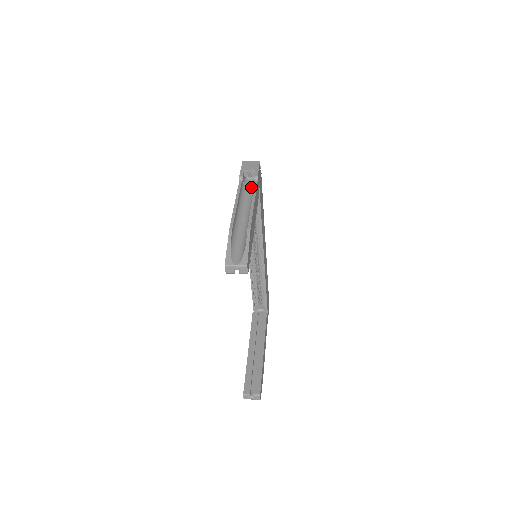
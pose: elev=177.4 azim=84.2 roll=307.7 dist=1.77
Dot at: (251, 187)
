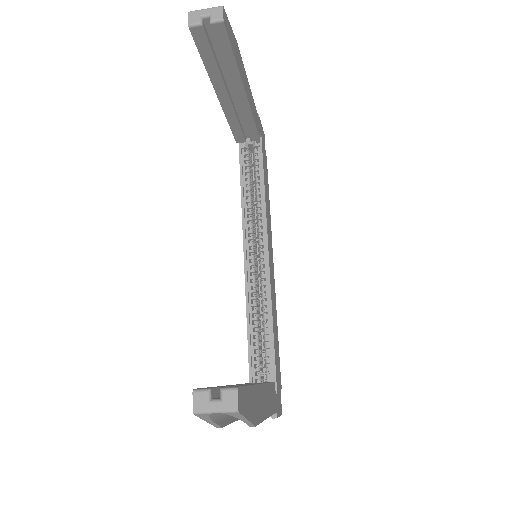
Dot at: occluded
